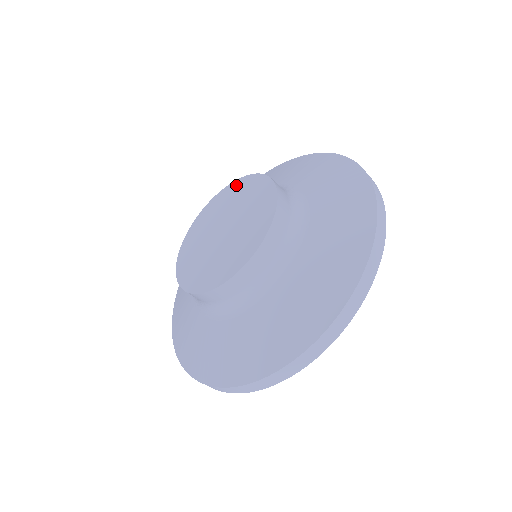
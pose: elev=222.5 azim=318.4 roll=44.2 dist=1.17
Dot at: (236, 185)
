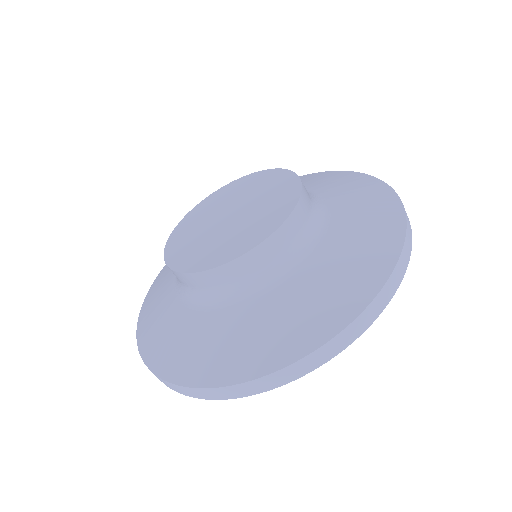
Dot at: (260, 175)
